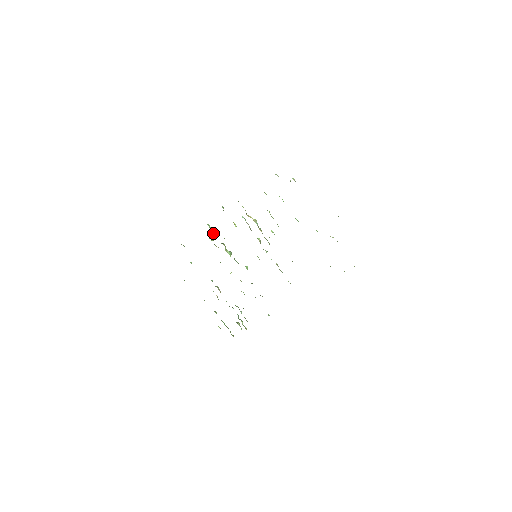
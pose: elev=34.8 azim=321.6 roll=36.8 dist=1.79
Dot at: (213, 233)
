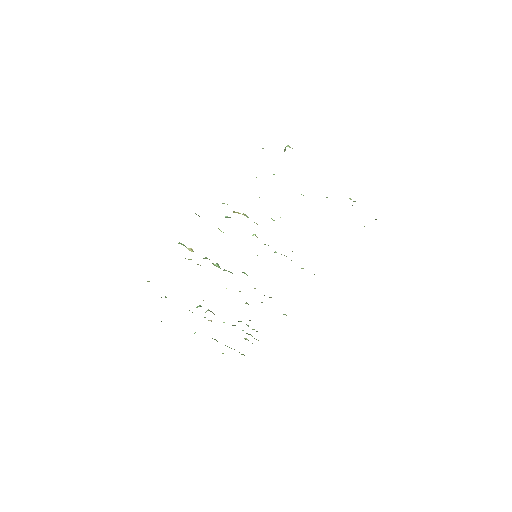
Dot at: occluded
